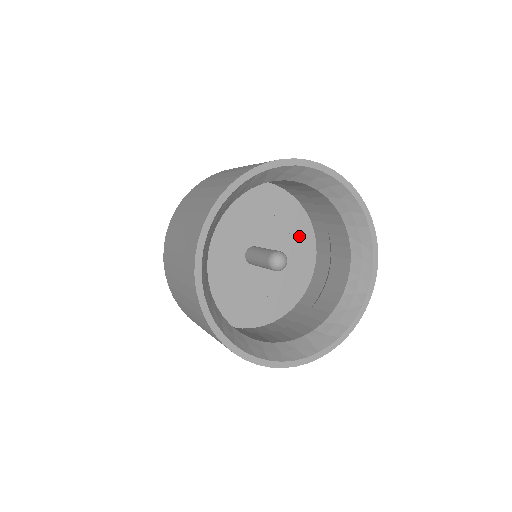
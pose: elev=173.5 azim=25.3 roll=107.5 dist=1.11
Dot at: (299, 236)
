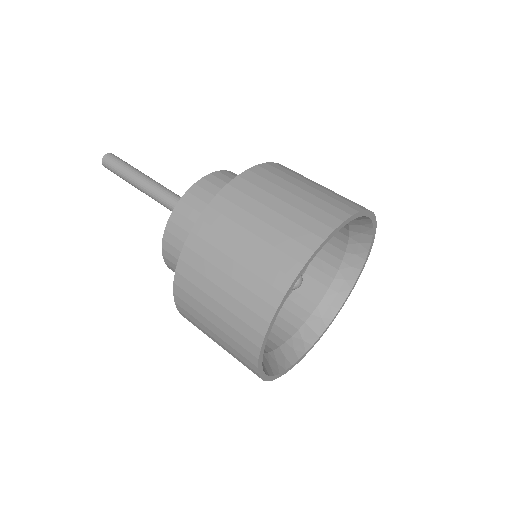
Dot at: occluded
